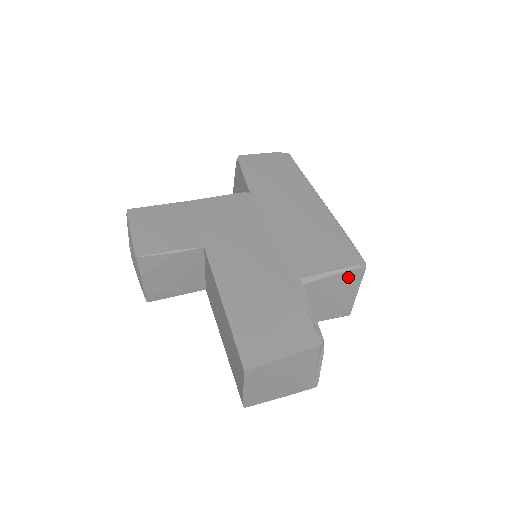
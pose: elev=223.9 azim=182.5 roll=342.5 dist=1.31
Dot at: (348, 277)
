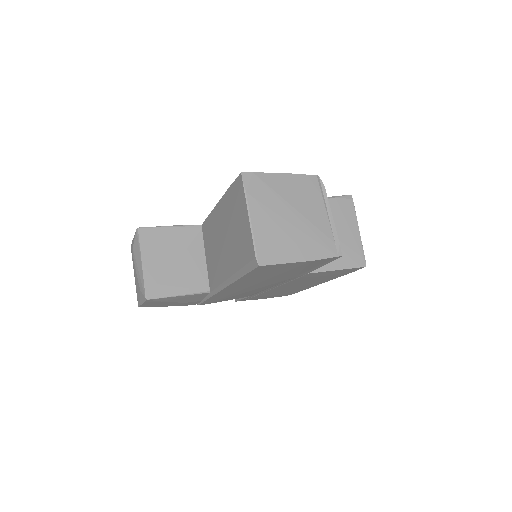
Dot at: (340, 207)
